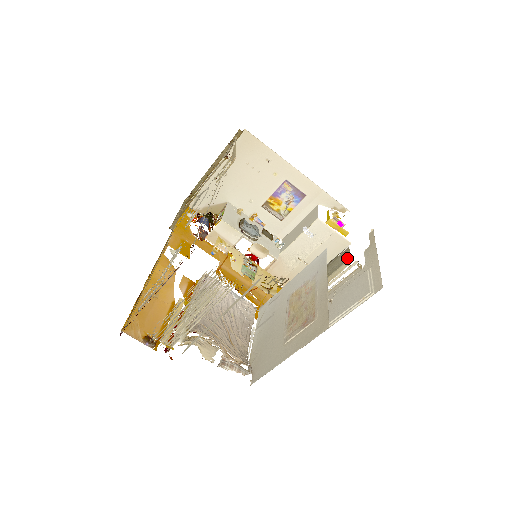
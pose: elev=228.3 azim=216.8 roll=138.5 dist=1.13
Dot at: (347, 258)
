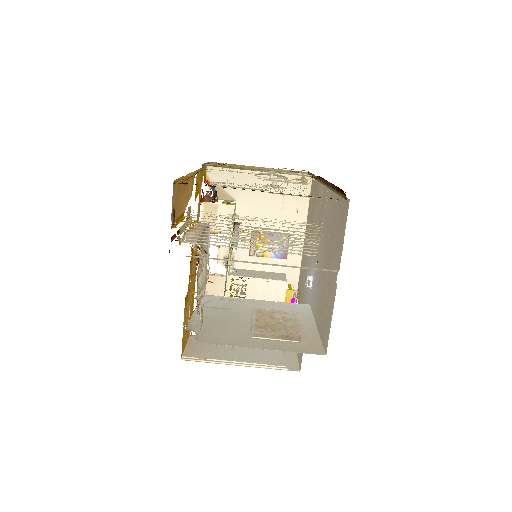
Dot at: occluded
